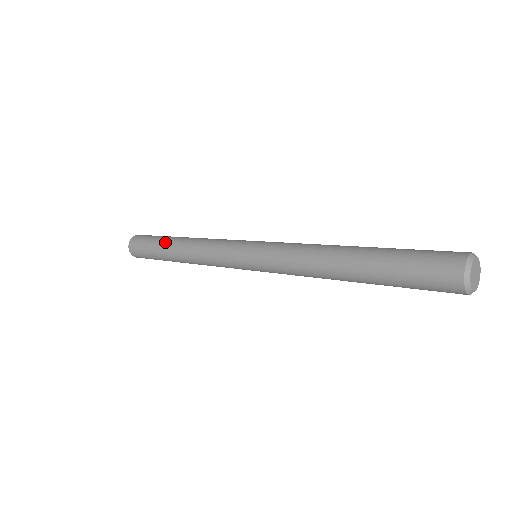
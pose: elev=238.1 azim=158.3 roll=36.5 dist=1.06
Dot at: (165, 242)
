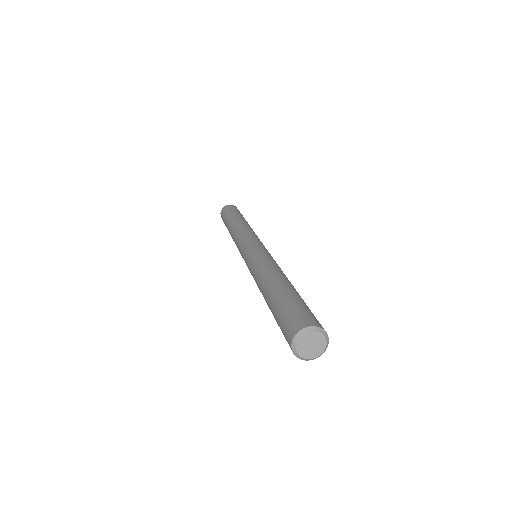
Dot at: (227, 227)
